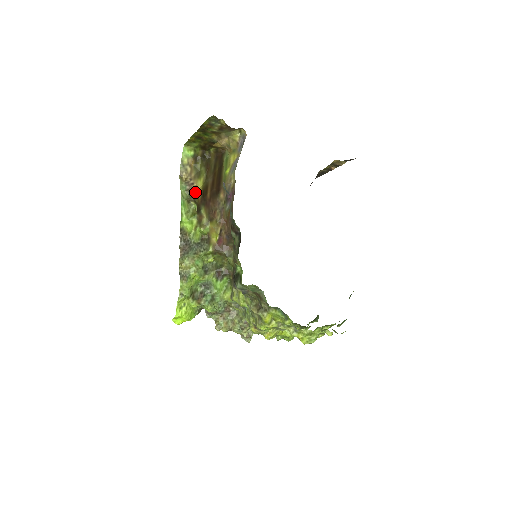
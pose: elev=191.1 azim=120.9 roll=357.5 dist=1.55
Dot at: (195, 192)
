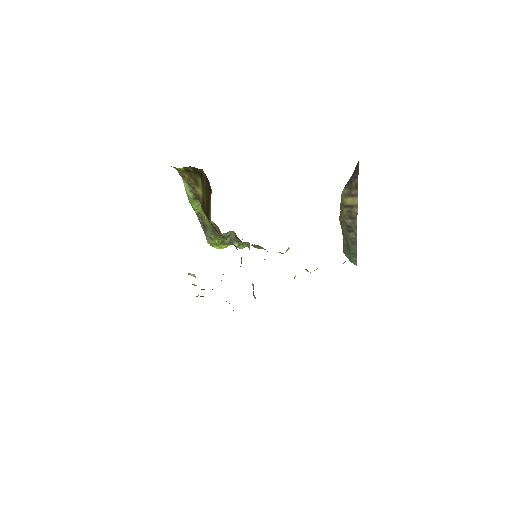
Dot at: (198, 195)
